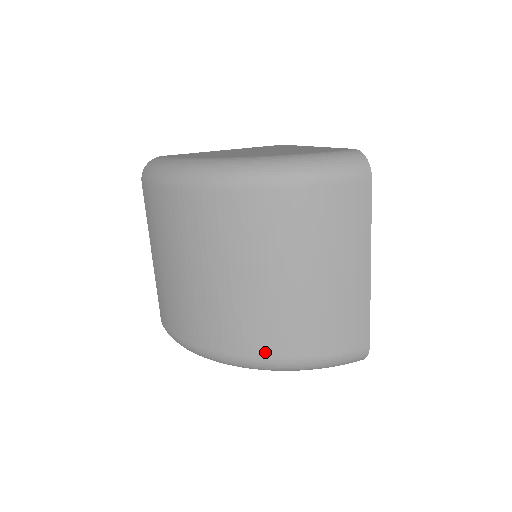
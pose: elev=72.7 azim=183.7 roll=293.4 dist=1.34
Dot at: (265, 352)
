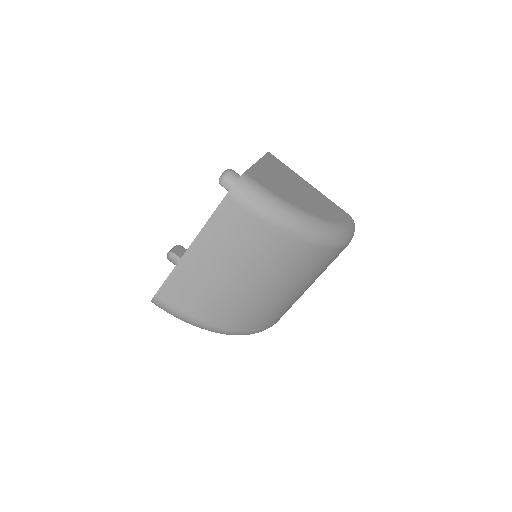
Dot at: (259, 328)
